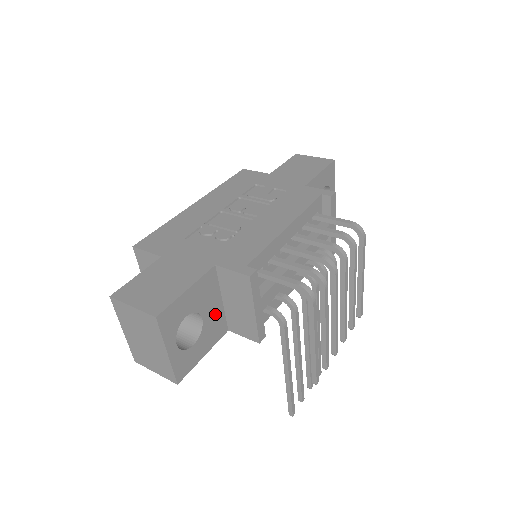
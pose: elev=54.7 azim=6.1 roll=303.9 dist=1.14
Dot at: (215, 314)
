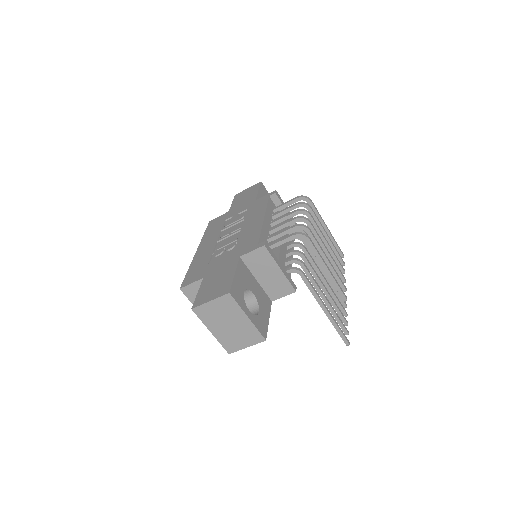
Dot at: (258, 290)
